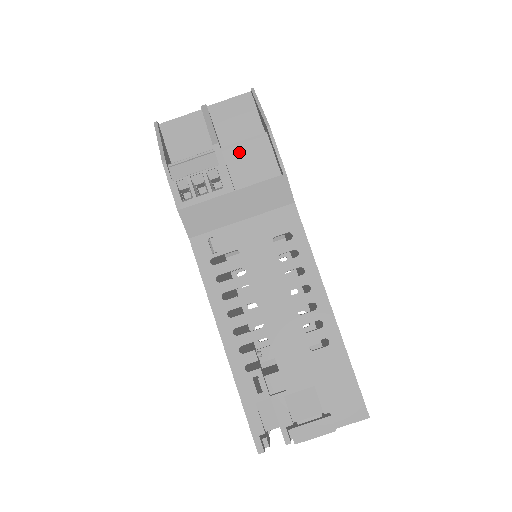
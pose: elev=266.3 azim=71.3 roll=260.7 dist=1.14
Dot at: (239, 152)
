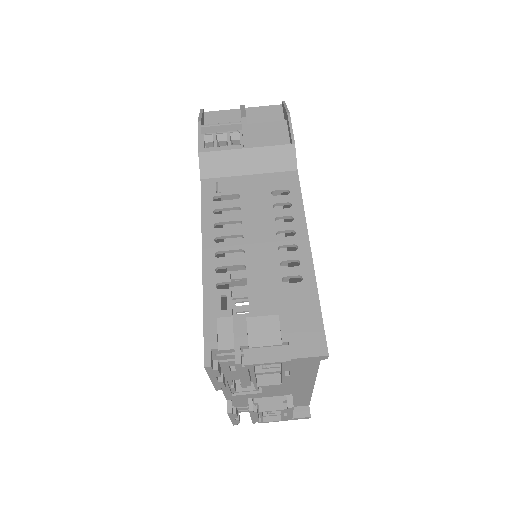
Dot at: (261, 129)
